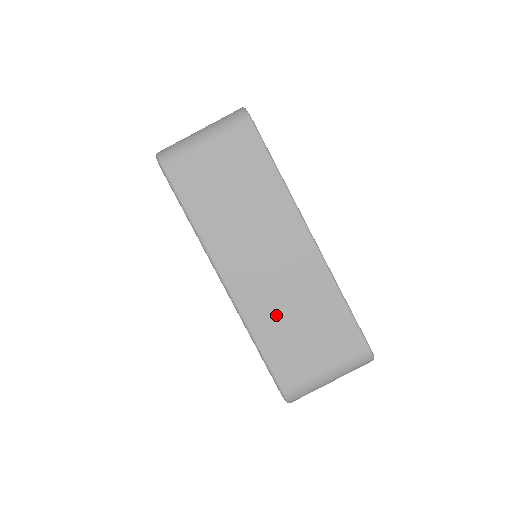
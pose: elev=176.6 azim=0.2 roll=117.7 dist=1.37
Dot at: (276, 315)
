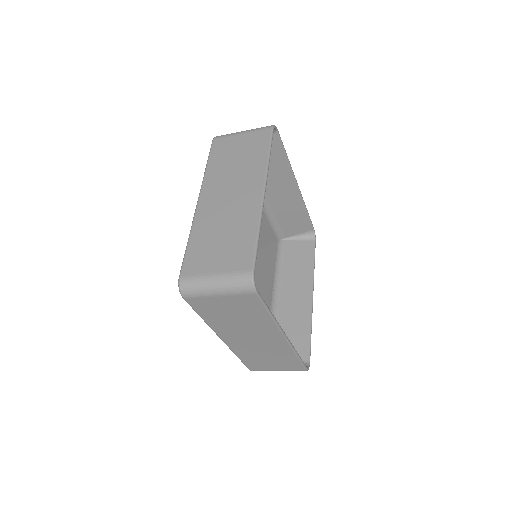
Dot at: (211, 228)
